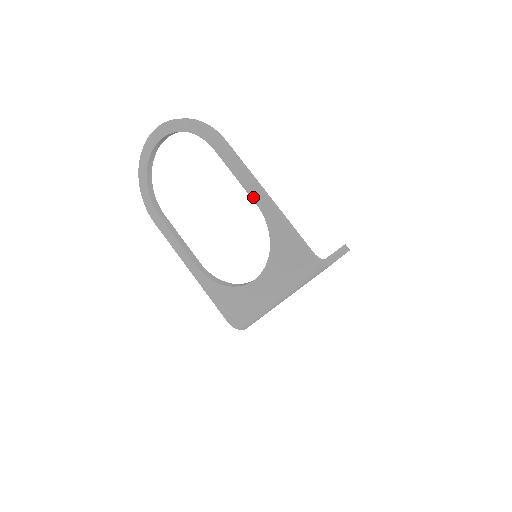
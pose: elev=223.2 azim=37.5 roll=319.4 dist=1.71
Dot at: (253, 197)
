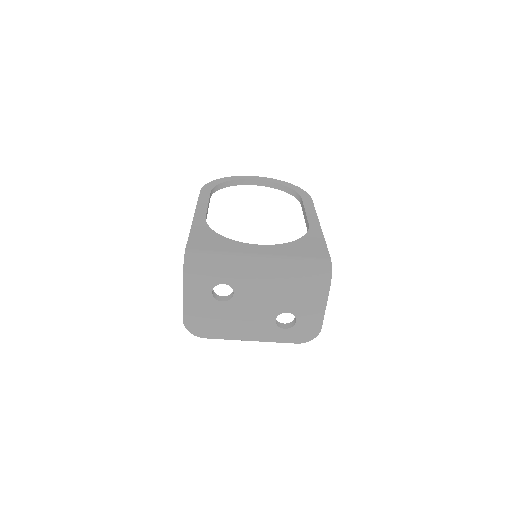
Dot at: (310, 221)
